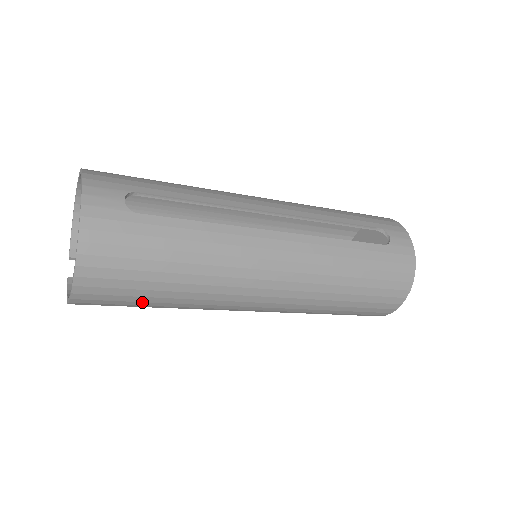
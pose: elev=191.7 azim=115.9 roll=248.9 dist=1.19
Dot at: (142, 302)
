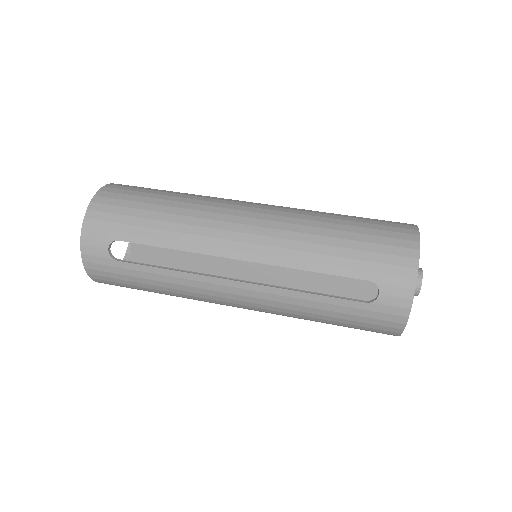
Dot at: occluded
